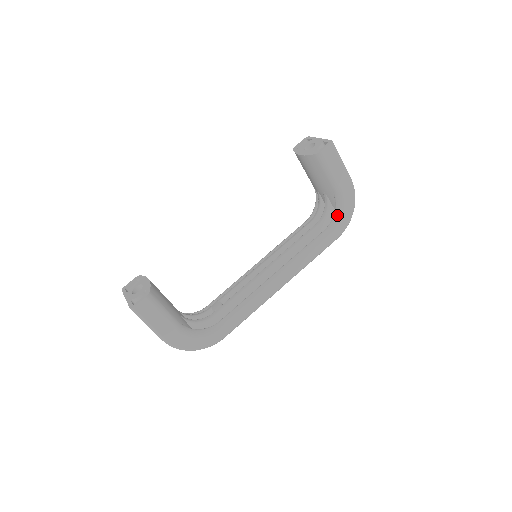
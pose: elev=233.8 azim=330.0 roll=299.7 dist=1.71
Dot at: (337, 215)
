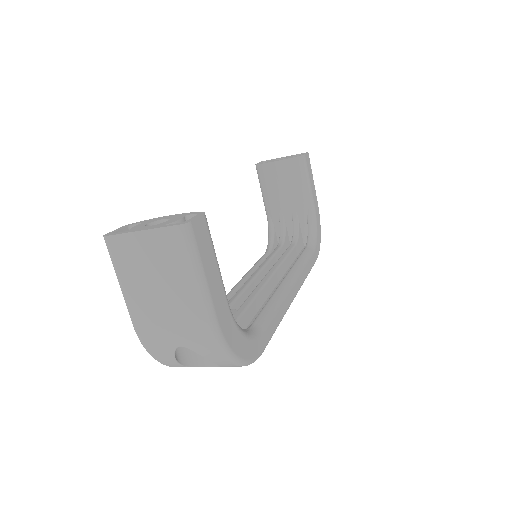
Dot at: (313, 233)
